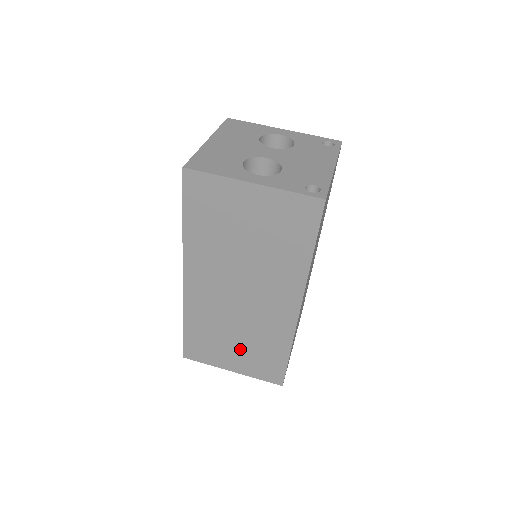
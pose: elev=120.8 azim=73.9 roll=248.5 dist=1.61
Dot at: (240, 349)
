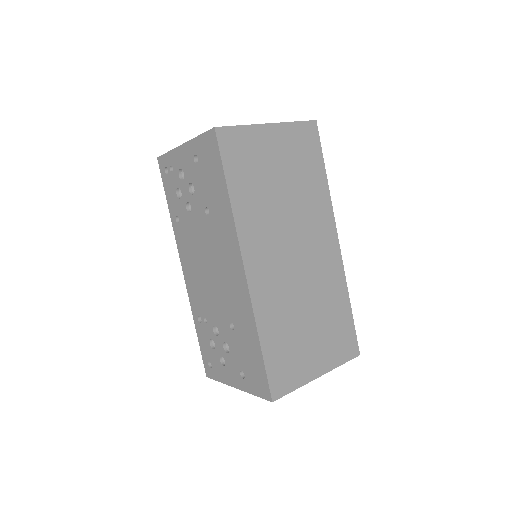
Dot at: (316, 333)
